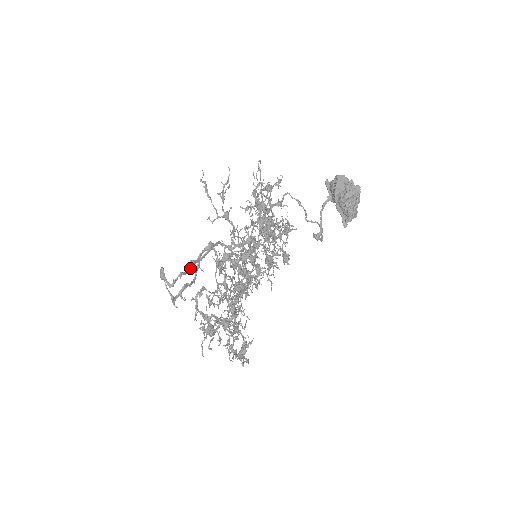
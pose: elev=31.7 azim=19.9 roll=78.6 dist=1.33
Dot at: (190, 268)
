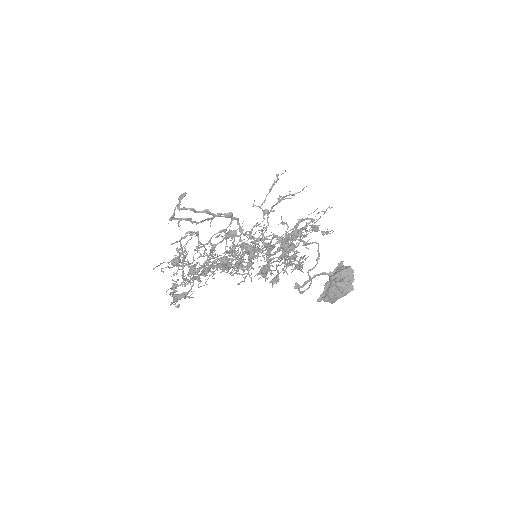
Dot at: occluded
